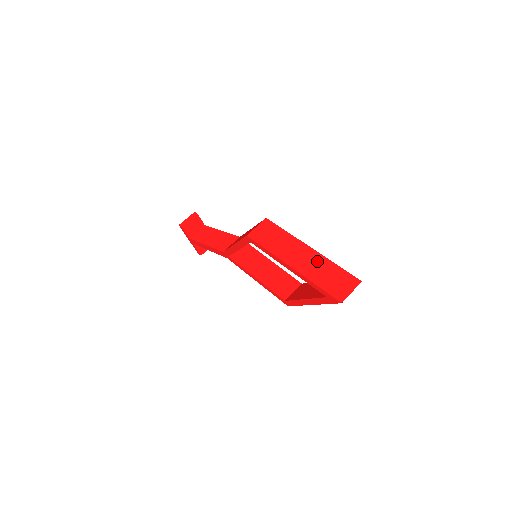
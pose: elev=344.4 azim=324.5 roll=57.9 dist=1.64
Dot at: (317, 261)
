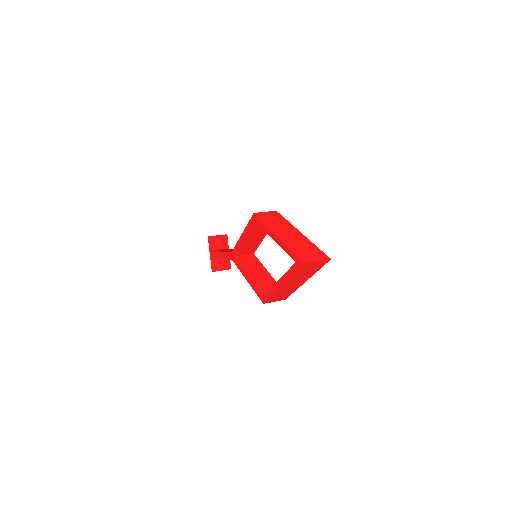
Dot at: (301, 239)
